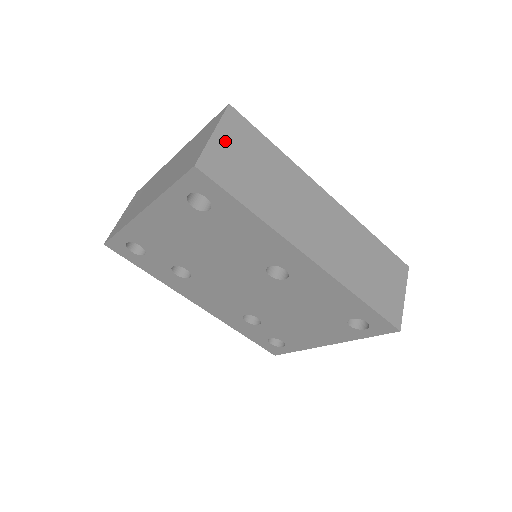
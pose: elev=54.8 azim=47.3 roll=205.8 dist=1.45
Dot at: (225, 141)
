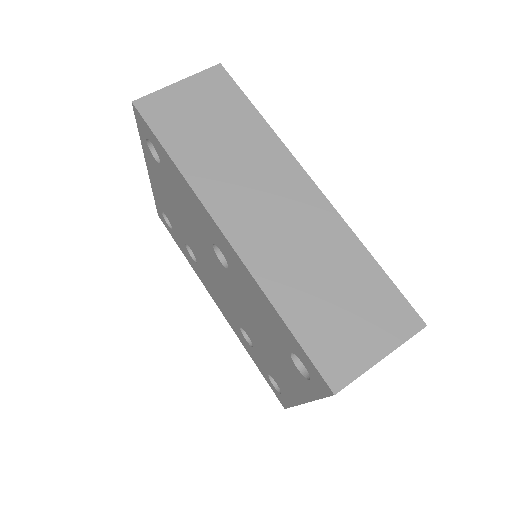
Dot at: (188, 92)
